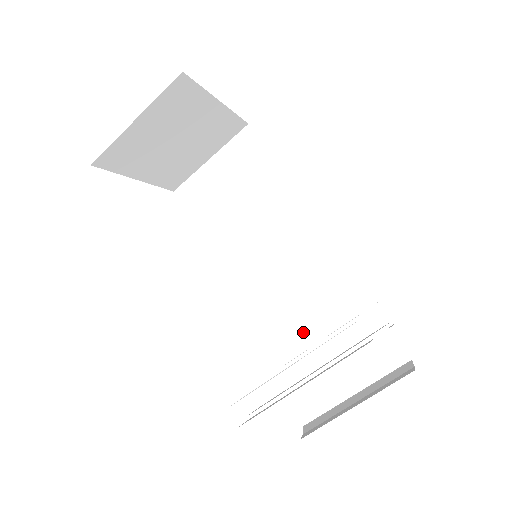
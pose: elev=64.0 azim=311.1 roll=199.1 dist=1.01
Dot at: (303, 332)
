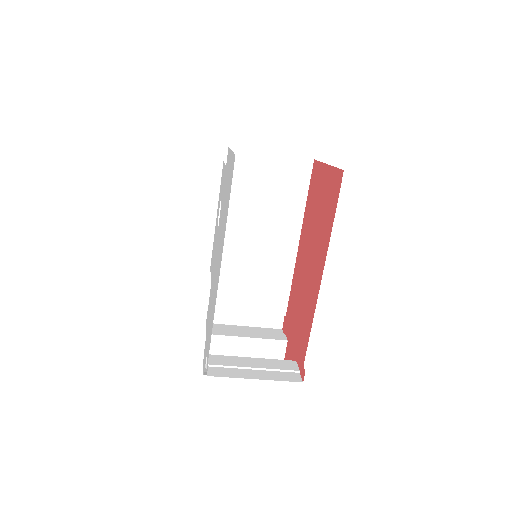
Dot at: (235, 301)
